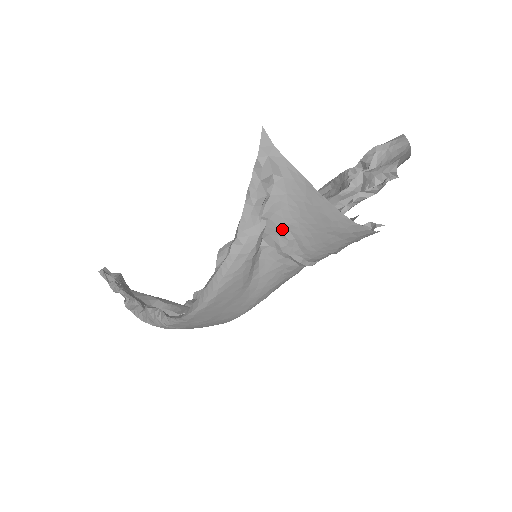
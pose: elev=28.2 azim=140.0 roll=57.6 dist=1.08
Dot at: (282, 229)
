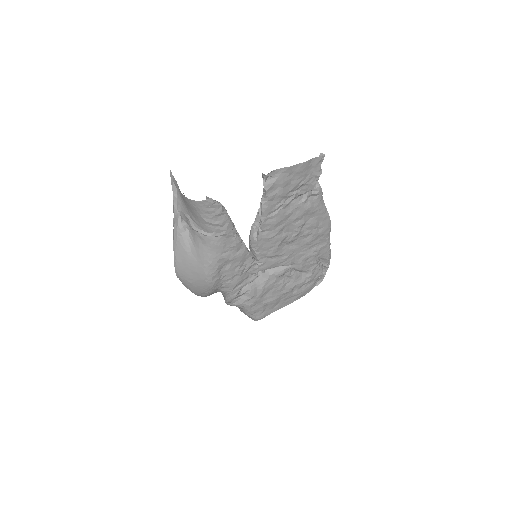
Dot at: (186, 215)
